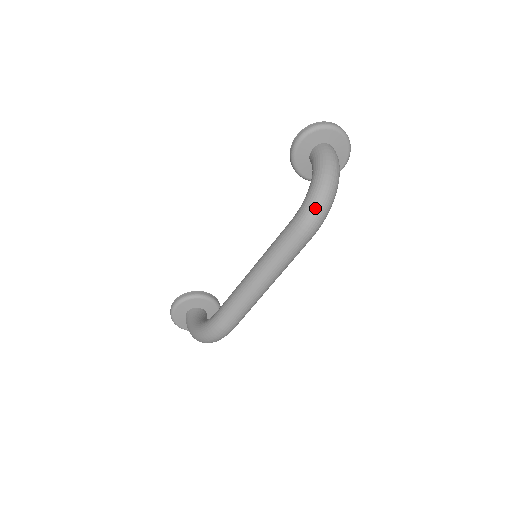
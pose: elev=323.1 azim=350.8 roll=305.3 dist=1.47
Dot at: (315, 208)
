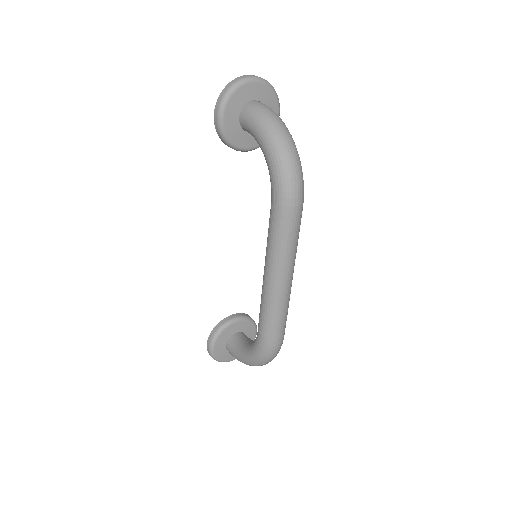
Dot at: (288, 178)
